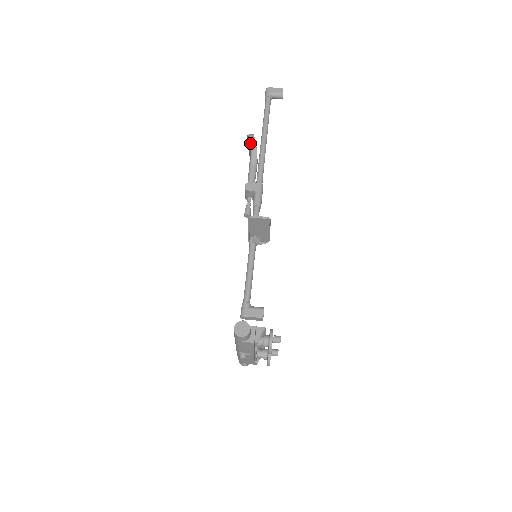
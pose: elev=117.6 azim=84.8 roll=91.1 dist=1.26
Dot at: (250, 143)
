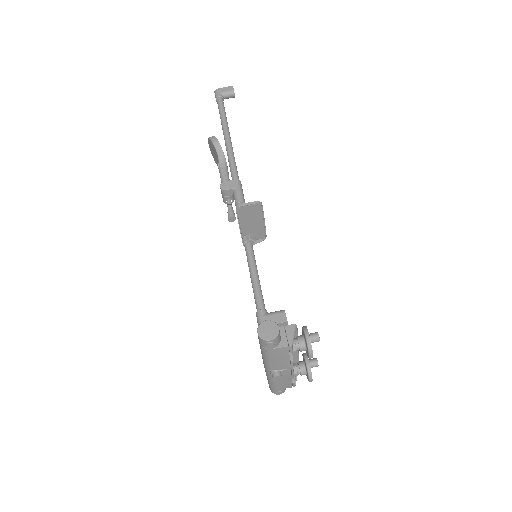
Dot at: (213, 144)
